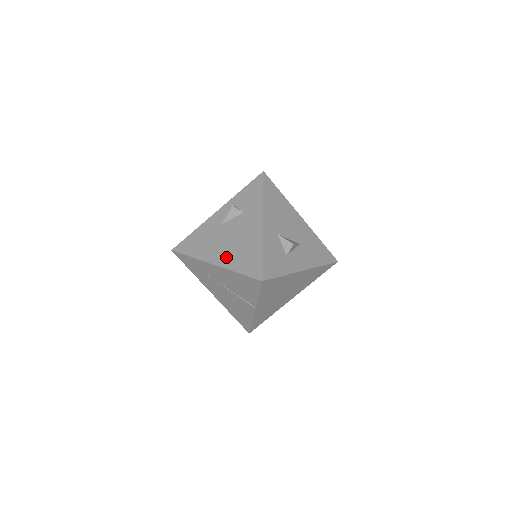
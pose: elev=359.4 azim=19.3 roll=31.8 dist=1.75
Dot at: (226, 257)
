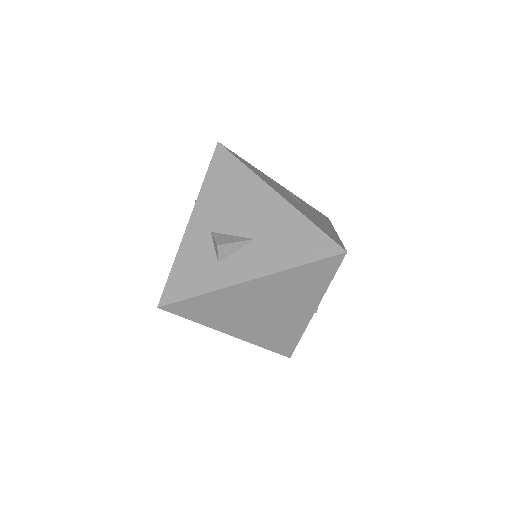
Dot at: occluded
